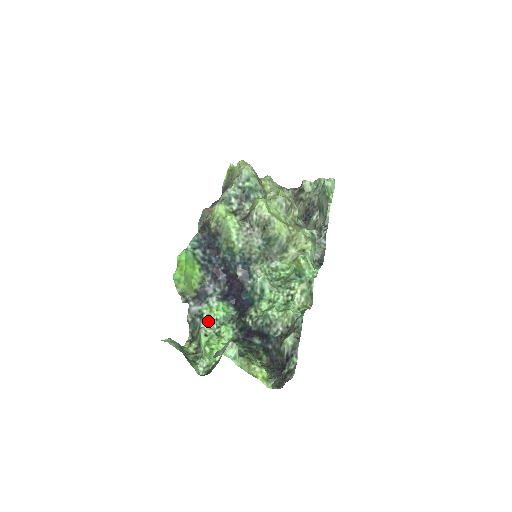
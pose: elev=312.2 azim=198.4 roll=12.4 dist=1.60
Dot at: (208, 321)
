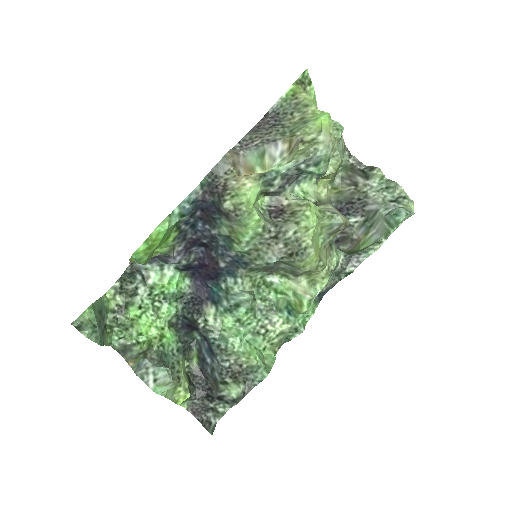
Dot at: (151, 290)
